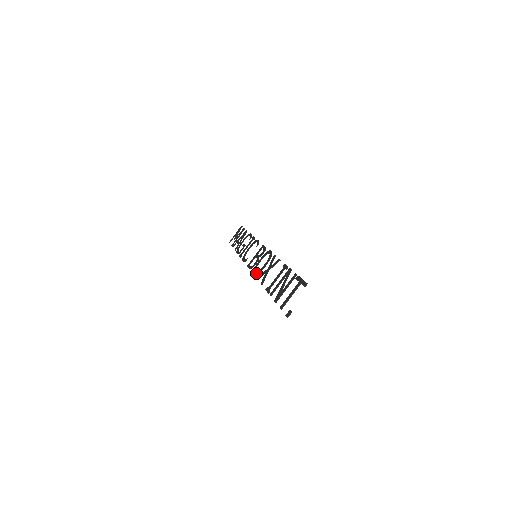
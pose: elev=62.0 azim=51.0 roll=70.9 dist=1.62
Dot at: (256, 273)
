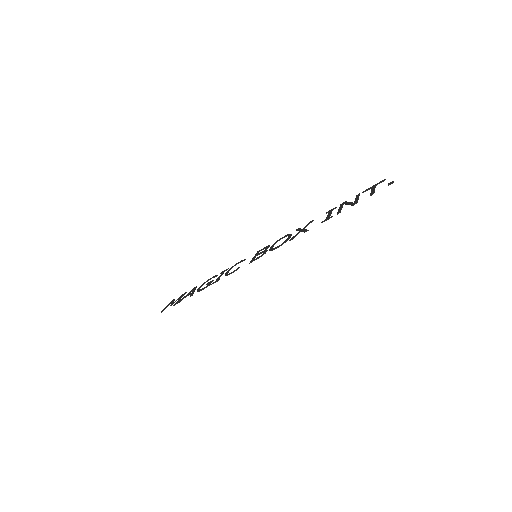
Dot at: (282, 243)
